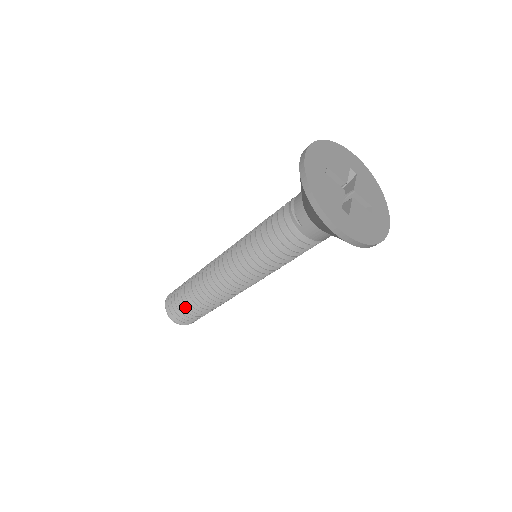
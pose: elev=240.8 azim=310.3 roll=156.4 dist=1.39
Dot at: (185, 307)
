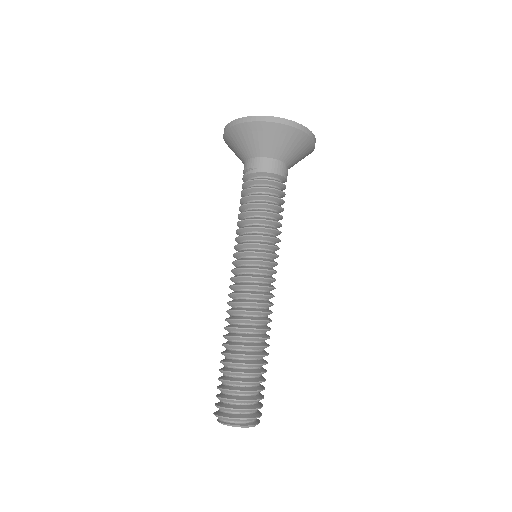
Dot at: (233, 379)
